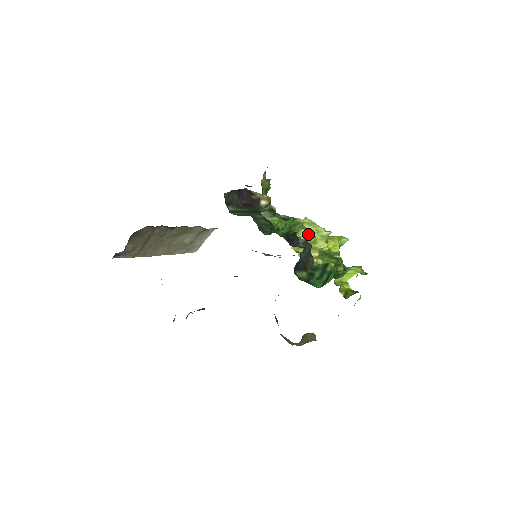
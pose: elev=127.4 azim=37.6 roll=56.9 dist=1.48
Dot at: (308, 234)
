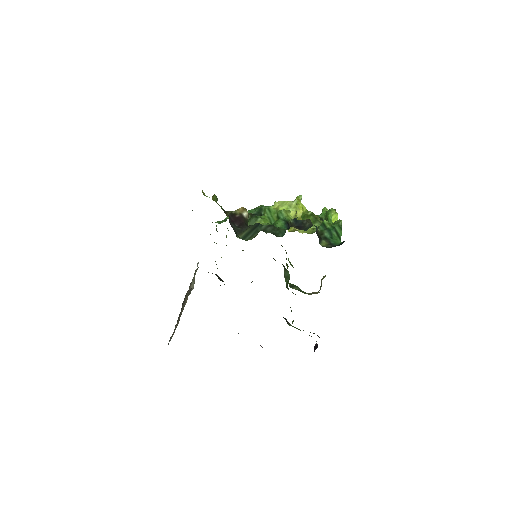
Dot at: (295, 213)
